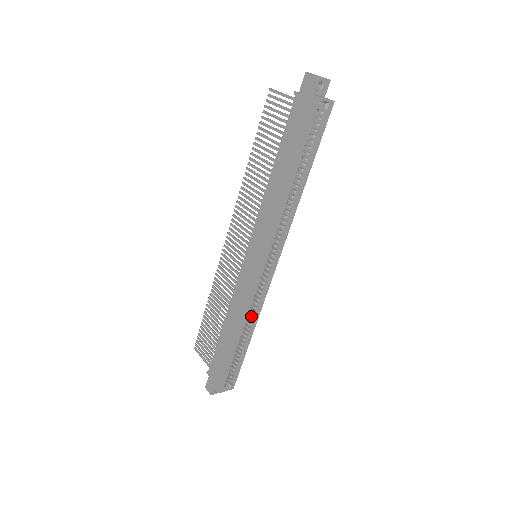
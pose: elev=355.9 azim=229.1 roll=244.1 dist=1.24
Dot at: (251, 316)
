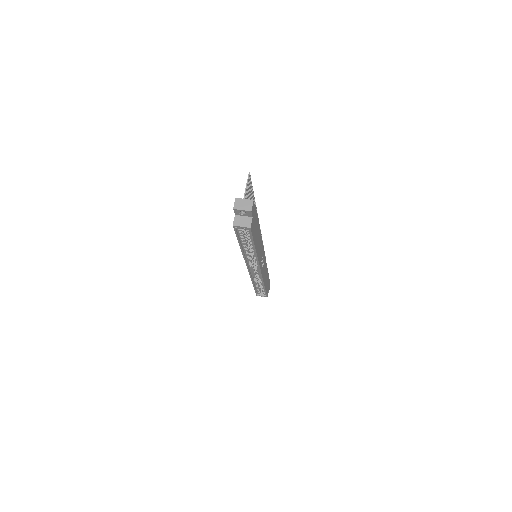
Dot at: (259, 280)
